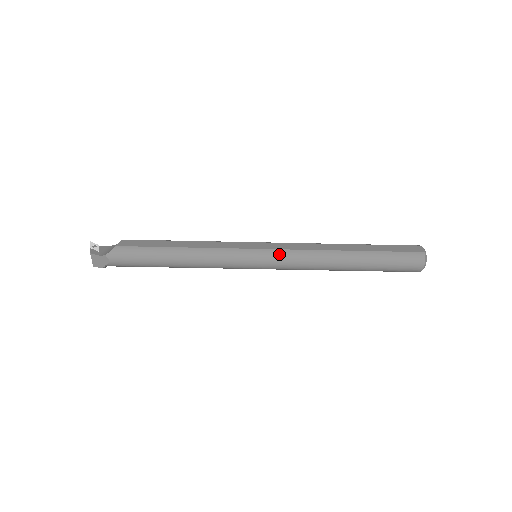
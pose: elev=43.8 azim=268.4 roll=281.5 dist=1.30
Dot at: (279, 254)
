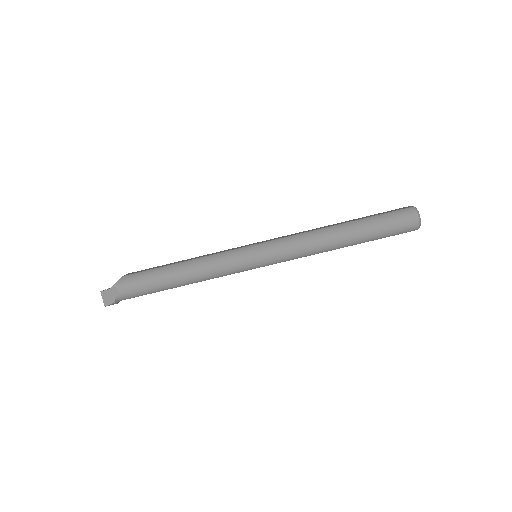
Dot at: (275, 243)
